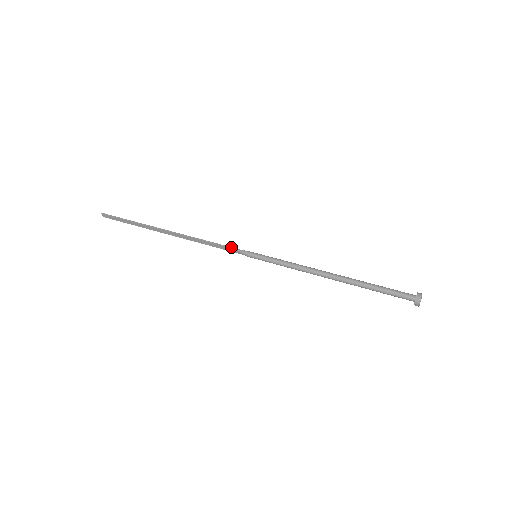
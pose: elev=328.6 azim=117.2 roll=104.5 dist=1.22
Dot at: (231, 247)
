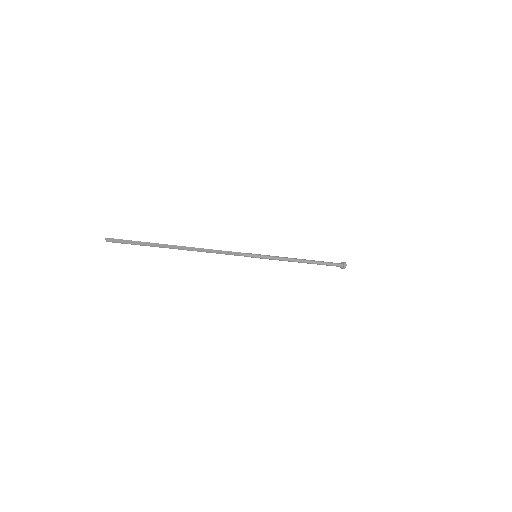
Dot at: (237, 252)
